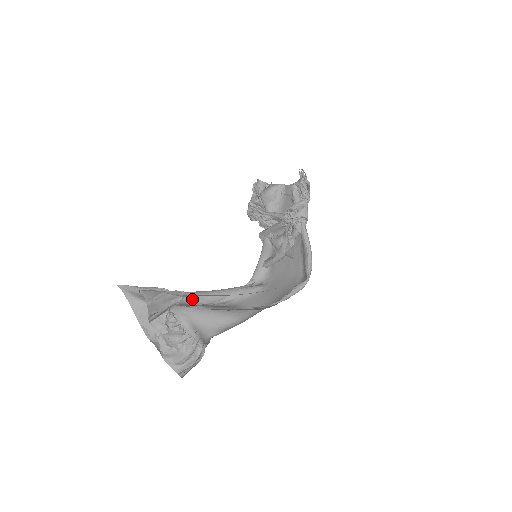
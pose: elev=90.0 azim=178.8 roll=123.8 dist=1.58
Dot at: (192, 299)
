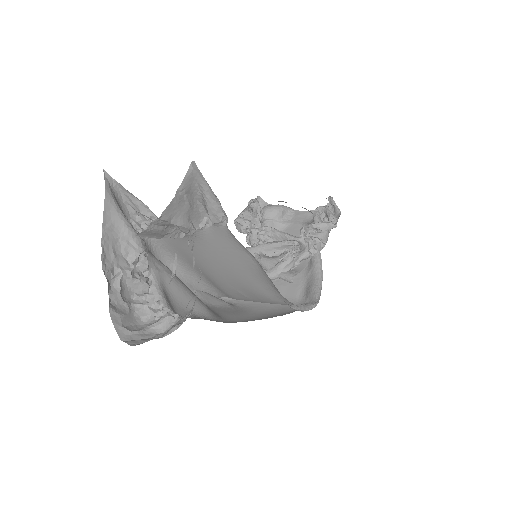
Dot at: occluded
